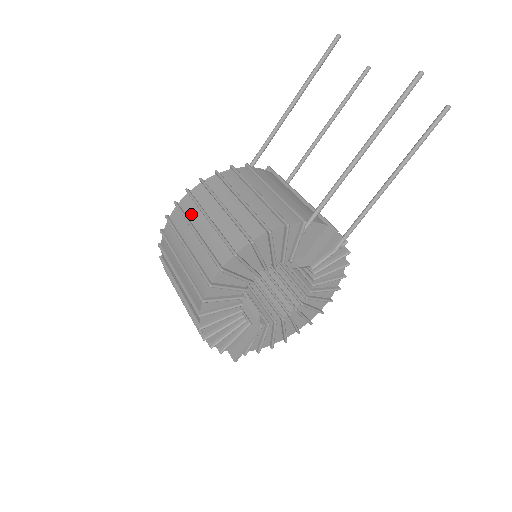
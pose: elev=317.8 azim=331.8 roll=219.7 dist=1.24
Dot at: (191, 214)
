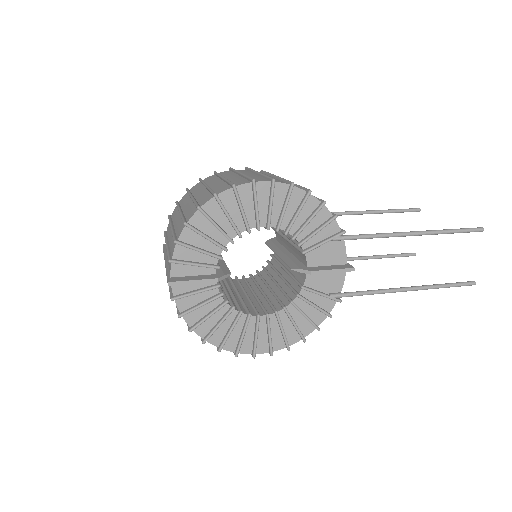
Dot at: occluded
